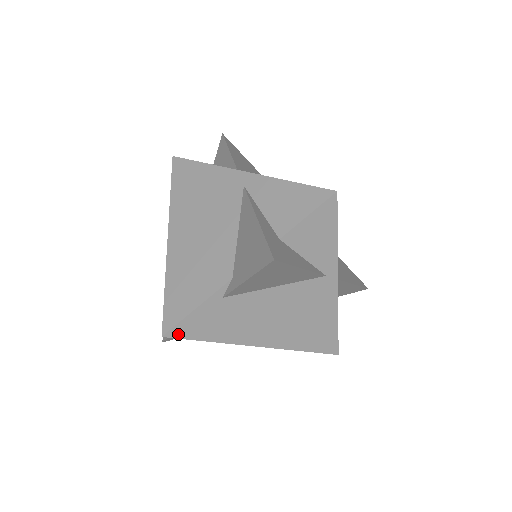
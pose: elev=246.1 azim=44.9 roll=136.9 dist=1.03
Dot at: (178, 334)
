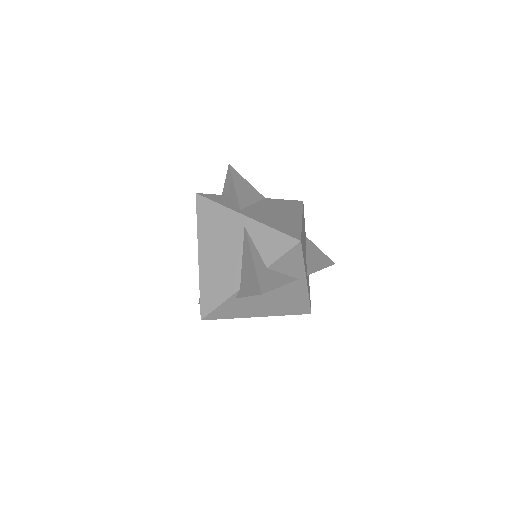
Dot at: (210, 318)
